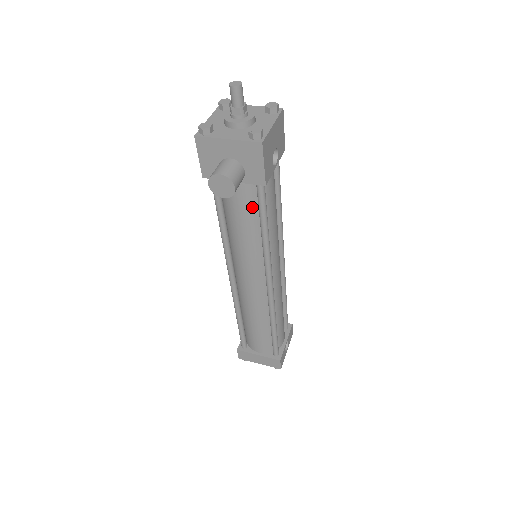
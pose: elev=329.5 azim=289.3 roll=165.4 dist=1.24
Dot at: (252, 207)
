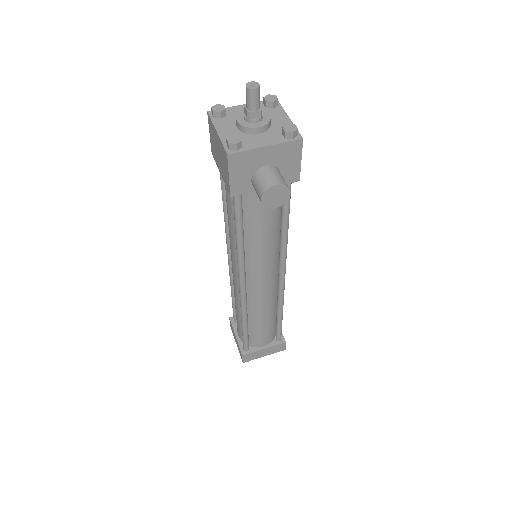
Dot at: (276, 208)
